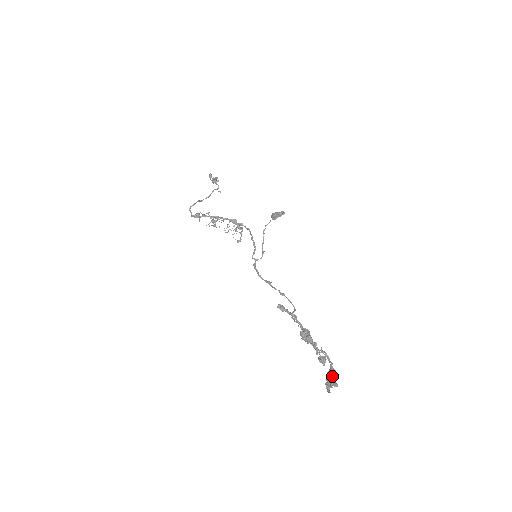
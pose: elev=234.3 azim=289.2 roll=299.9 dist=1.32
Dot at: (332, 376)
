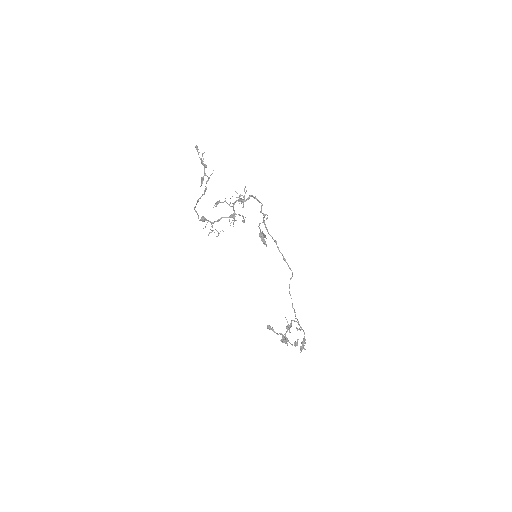
Dot at: (304, 342)
